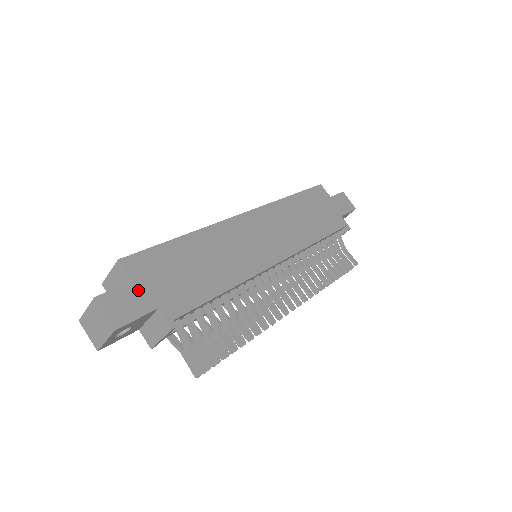
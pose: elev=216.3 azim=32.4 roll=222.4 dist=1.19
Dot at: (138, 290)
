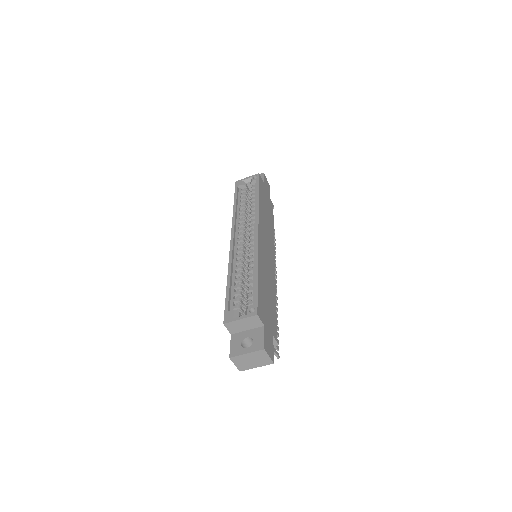
Dot at: (267, 330)
